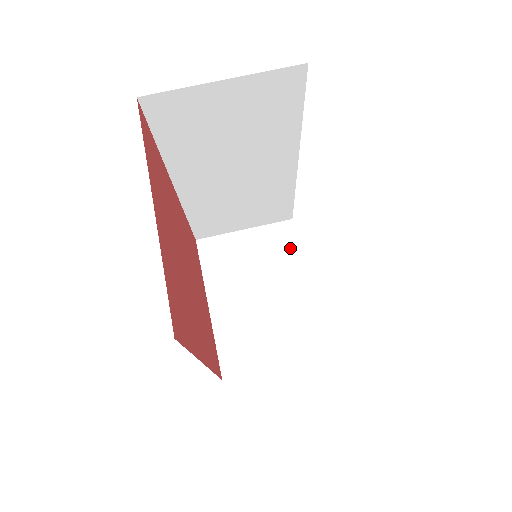
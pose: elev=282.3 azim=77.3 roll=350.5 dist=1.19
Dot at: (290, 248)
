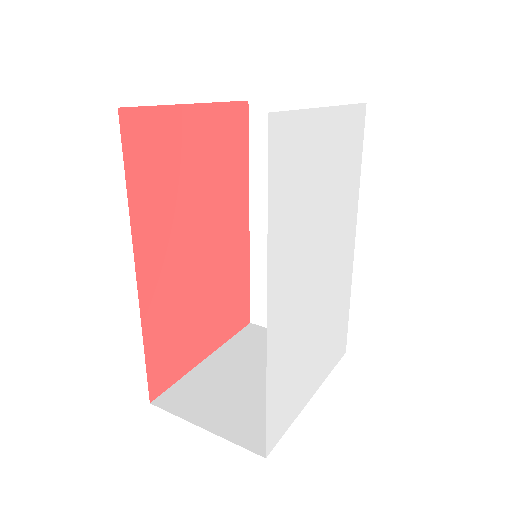
Dot at: occluded
